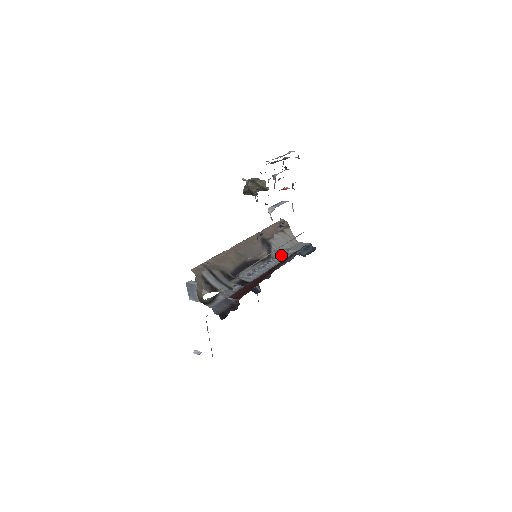
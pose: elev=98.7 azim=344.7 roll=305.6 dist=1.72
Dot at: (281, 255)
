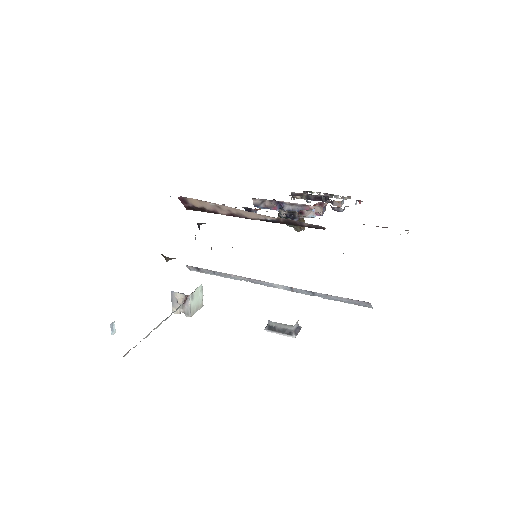
Dot at: occluded
